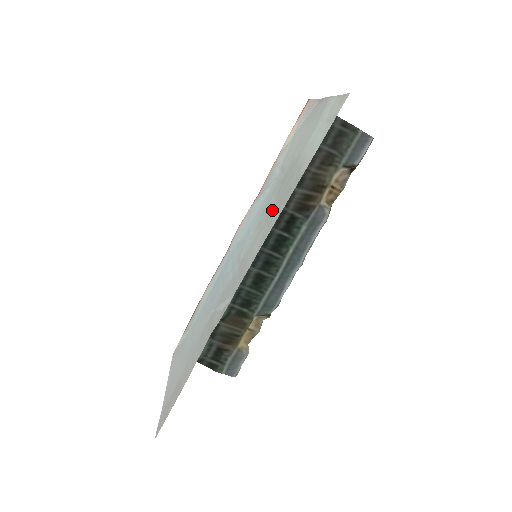
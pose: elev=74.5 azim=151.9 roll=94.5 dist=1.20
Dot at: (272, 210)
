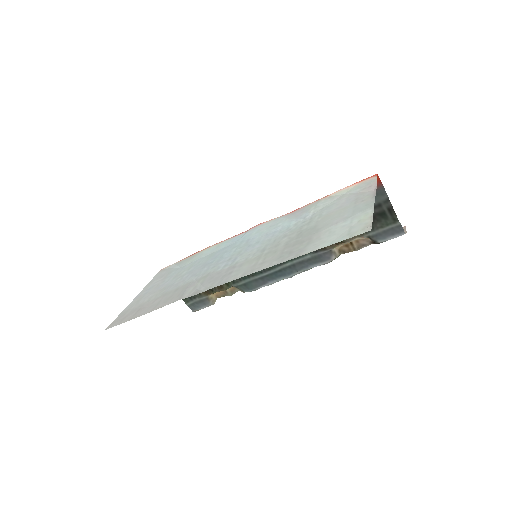
Dot at: (274, 252)
